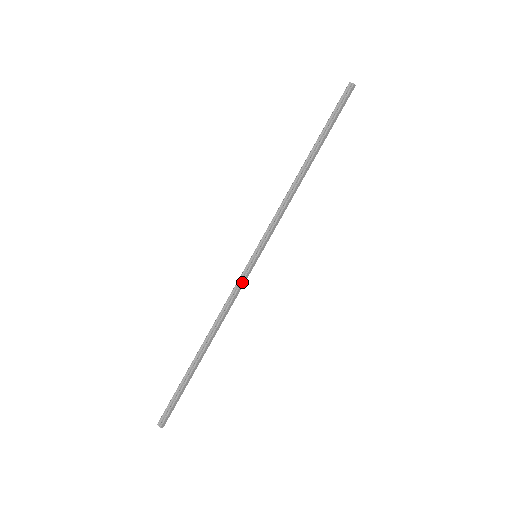
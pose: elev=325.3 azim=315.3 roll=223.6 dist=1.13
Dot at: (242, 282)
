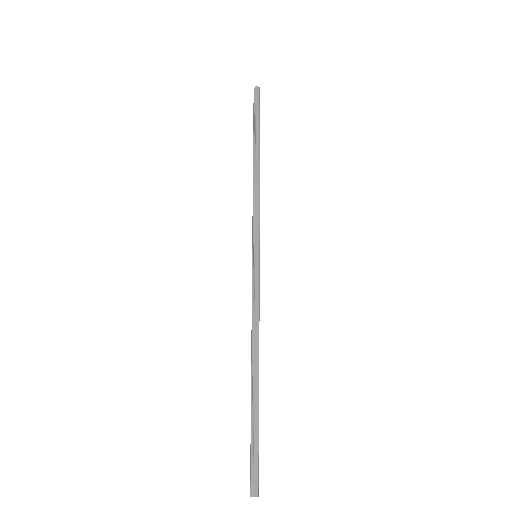
Dot at: (254, 285)
